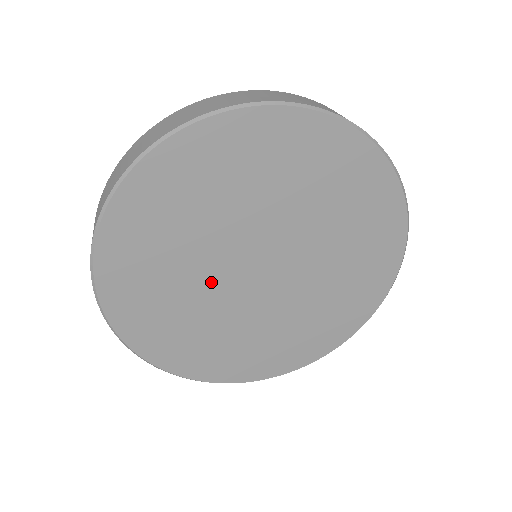
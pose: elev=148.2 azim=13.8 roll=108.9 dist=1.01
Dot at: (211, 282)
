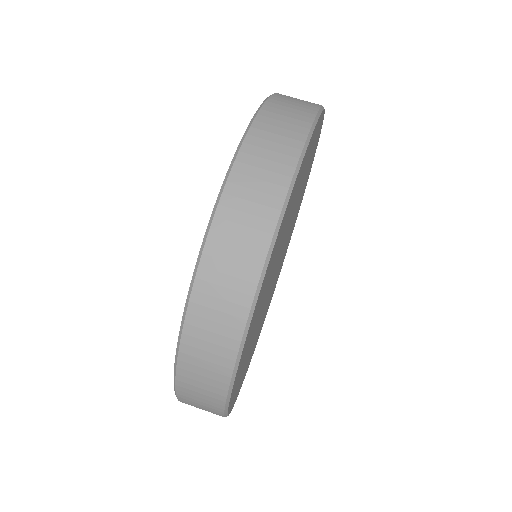
Dot at: (264, 308)
